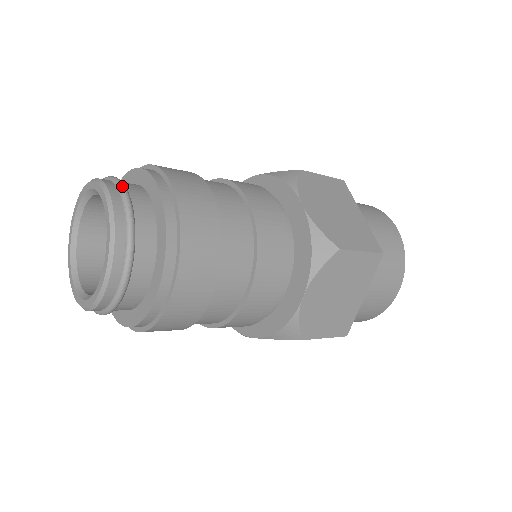
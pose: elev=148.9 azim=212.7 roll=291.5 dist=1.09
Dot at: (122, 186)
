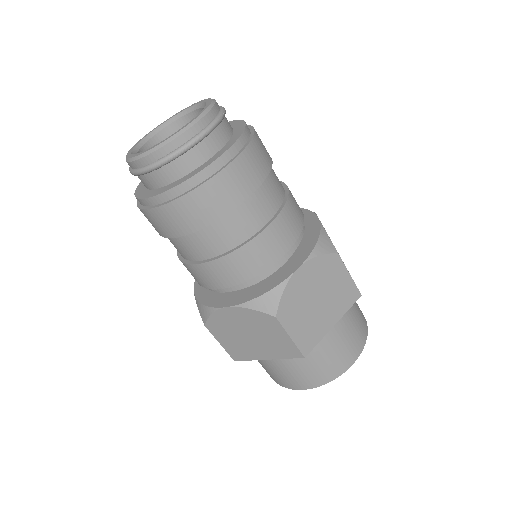
Dot at: (212, 125)
